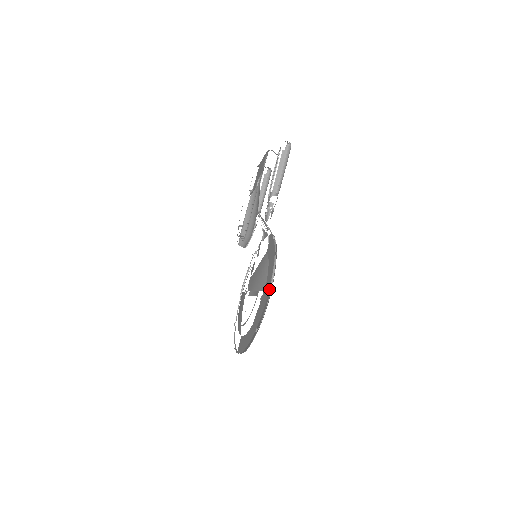
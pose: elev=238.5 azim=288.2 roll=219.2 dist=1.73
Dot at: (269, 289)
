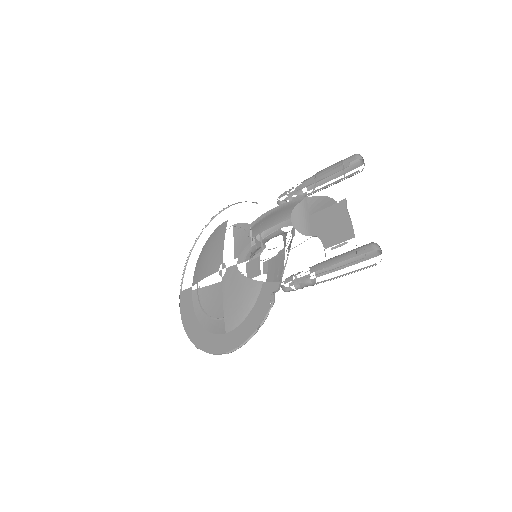
Dot at: (226, 353)
